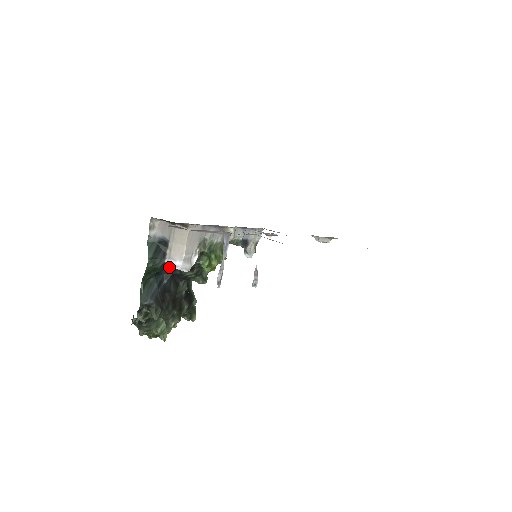
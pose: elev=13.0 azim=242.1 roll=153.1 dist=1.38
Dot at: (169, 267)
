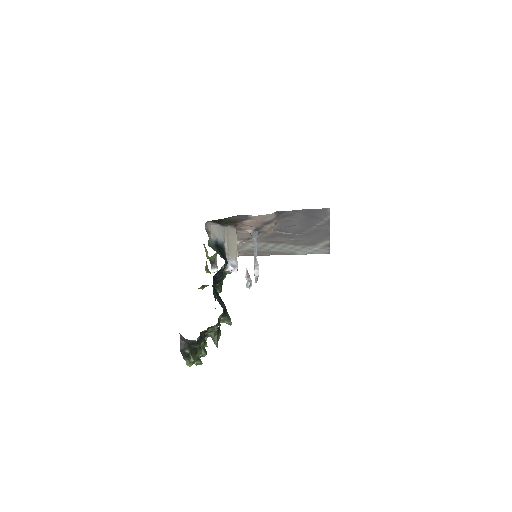
Dot at: (227, 269)
